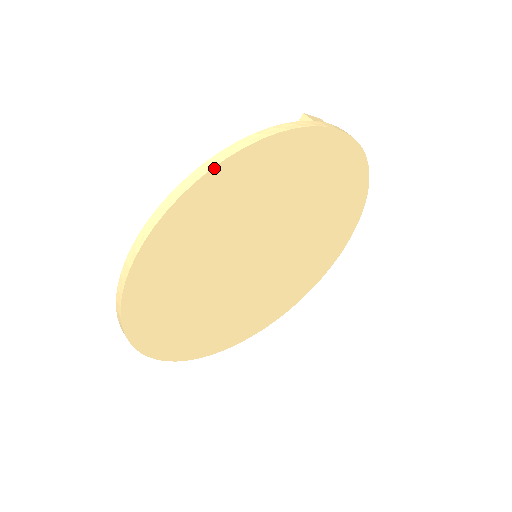
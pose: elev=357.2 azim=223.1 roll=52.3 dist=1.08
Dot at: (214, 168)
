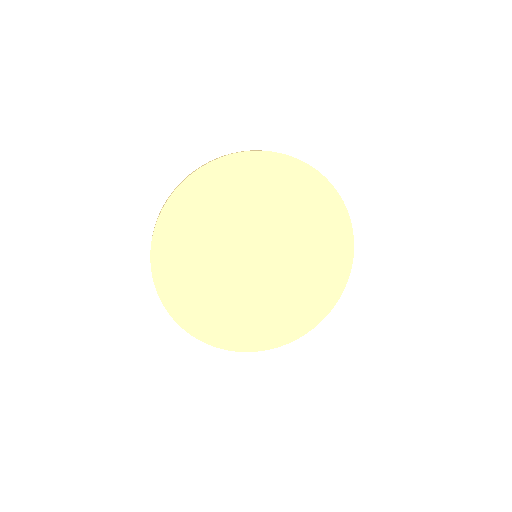
Dot at: (184, 181)
